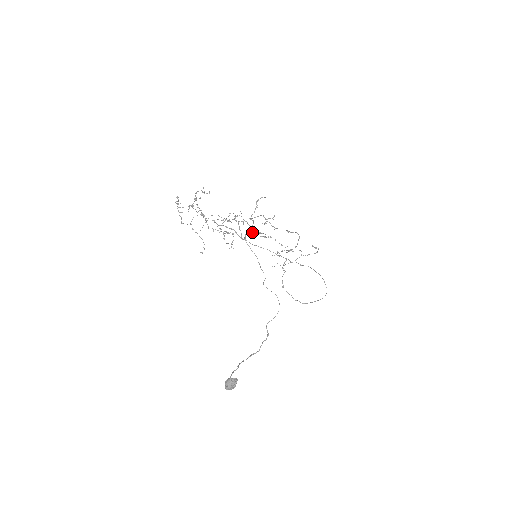
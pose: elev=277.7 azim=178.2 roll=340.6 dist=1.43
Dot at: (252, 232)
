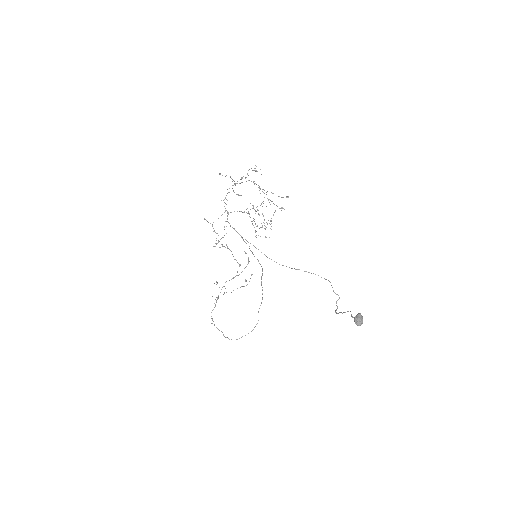
Dot at: occluded
